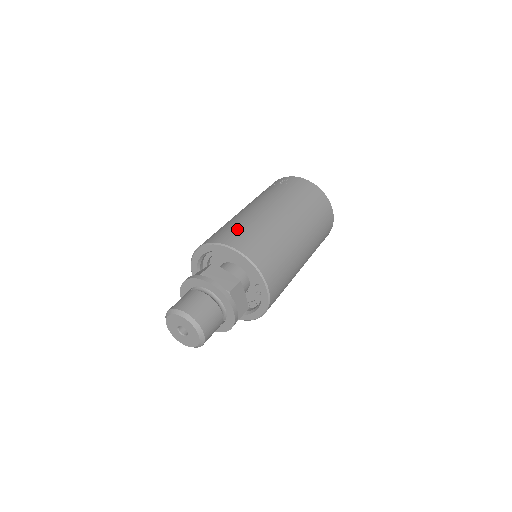
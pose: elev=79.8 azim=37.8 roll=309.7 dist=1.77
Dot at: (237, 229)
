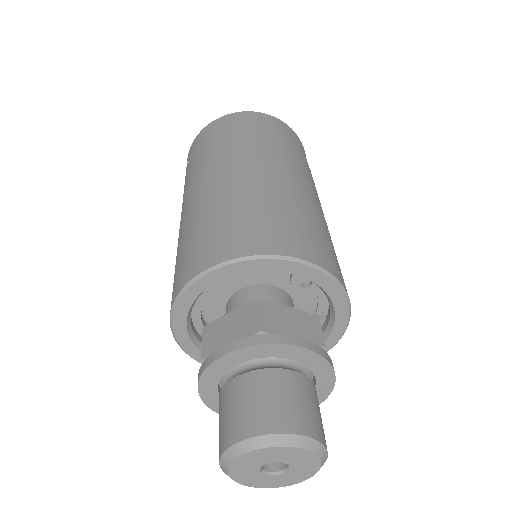
Dot at: (183, 254)
